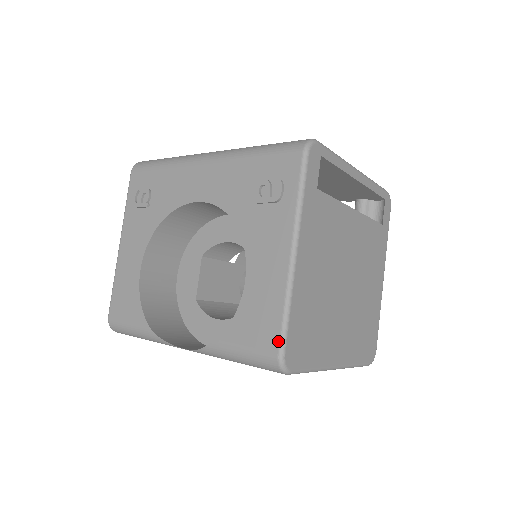
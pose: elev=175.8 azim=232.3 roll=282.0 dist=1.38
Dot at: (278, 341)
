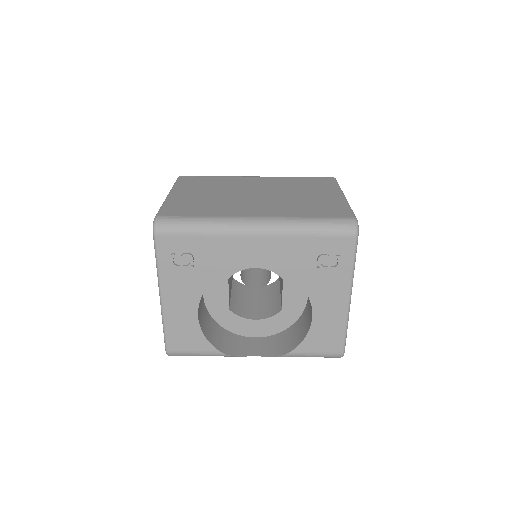
Dot at: (342, 347)
